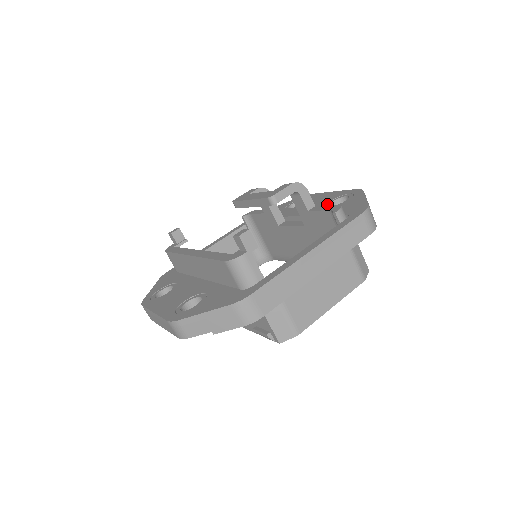
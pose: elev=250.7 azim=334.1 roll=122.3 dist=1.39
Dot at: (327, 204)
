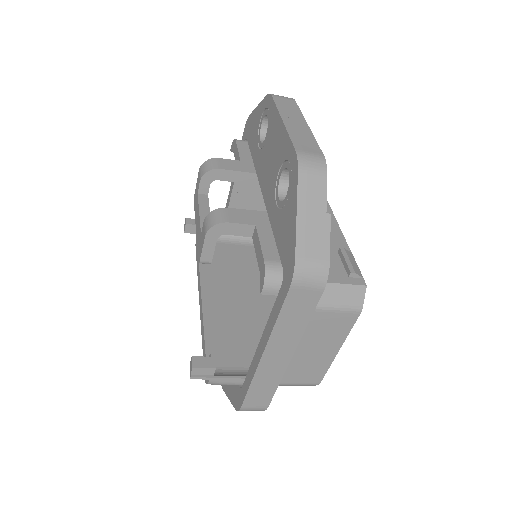
Dot at: (276, 183)
